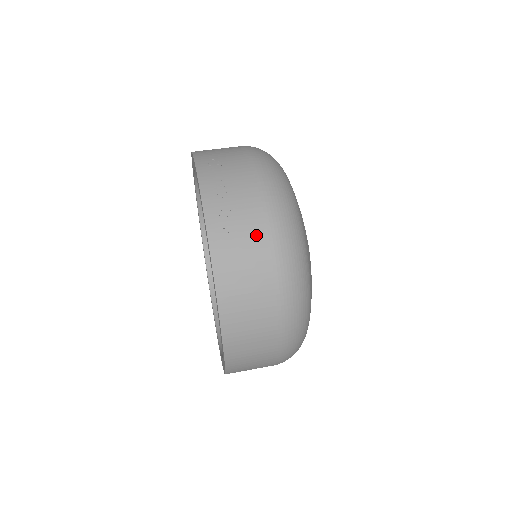
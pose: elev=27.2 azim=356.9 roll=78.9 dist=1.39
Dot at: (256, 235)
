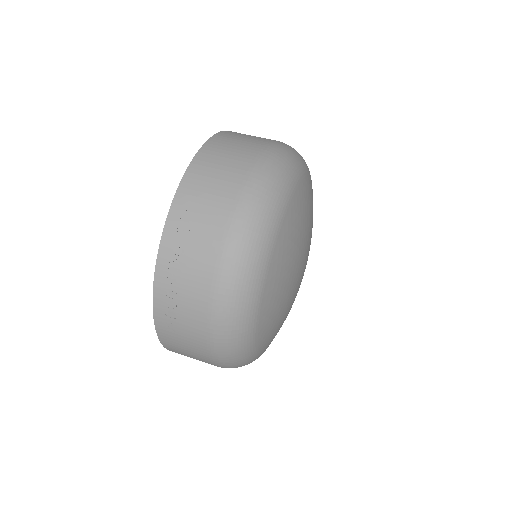
Dot at: (195, 323)
